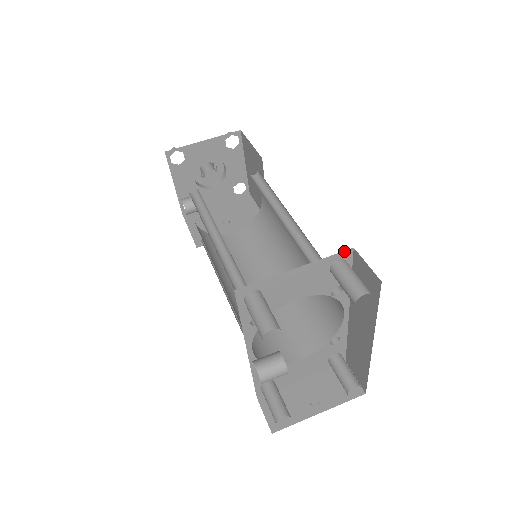
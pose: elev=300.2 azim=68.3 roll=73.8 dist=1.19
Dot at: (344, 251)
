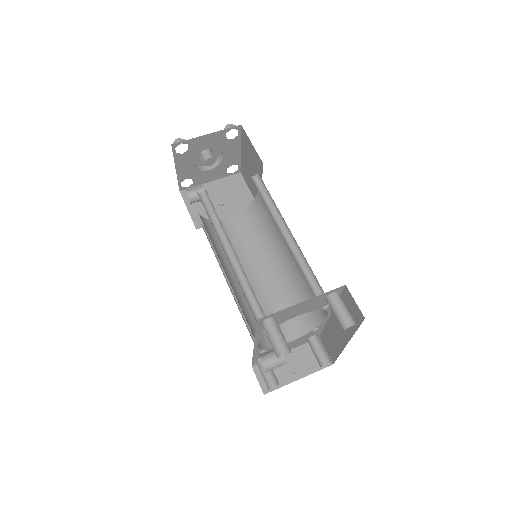
Dot at: occluded
